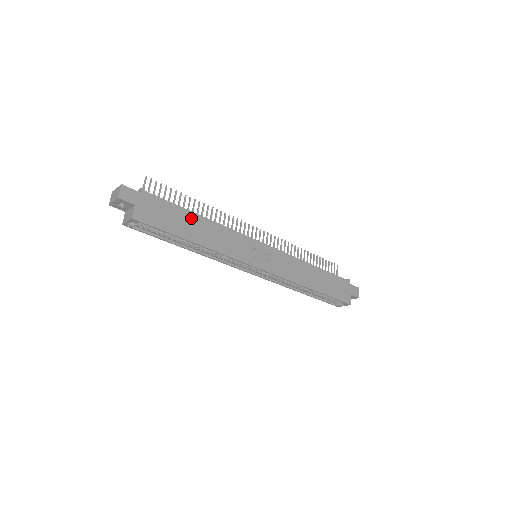
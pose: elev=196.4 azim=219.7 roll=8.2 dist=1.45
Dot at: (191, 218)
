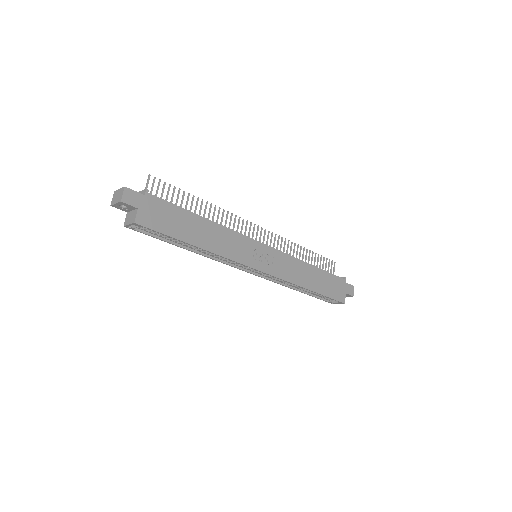
Dot at: (194, 220)
